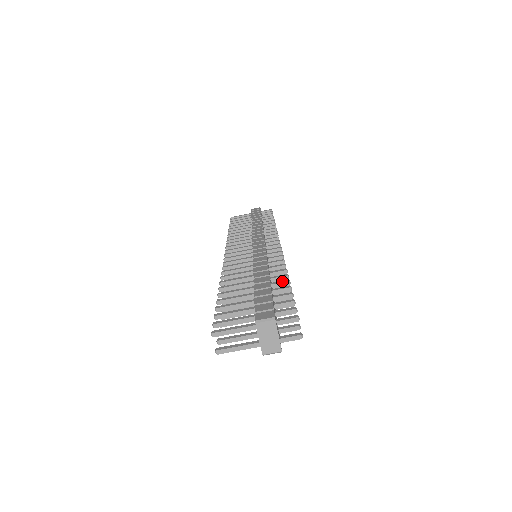
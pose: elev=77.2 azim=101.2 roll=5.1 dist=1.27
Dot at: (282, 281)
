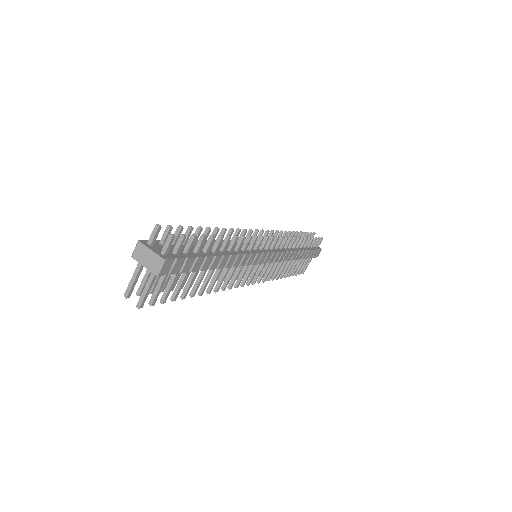
Dot at: (204, 233)
